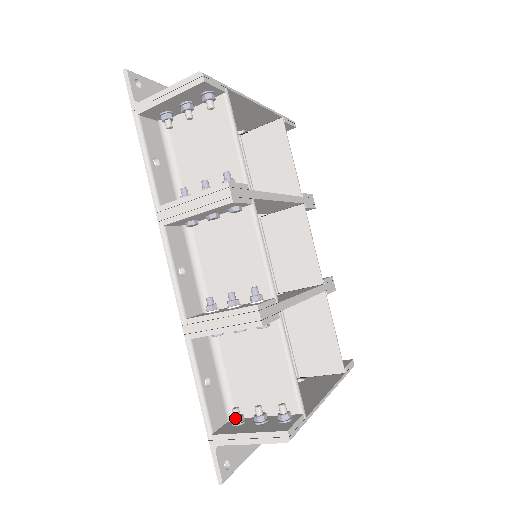
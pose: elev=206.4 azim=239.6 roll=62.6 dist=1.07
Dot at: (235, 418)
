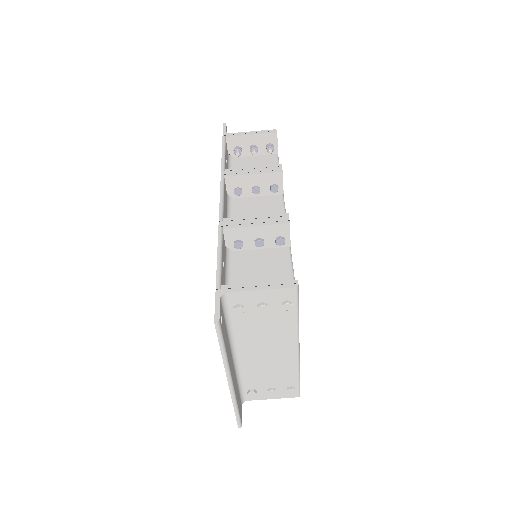
Dot at: occluded
